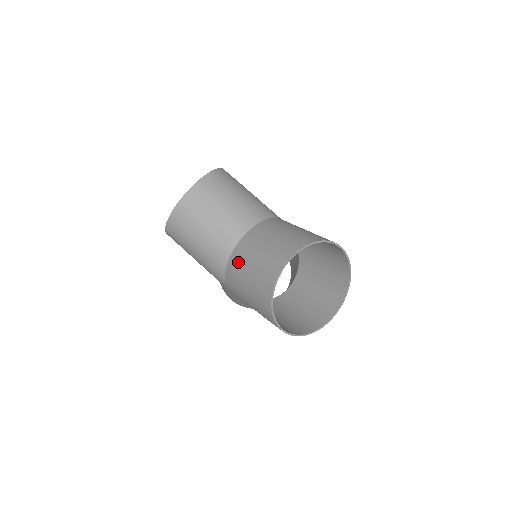
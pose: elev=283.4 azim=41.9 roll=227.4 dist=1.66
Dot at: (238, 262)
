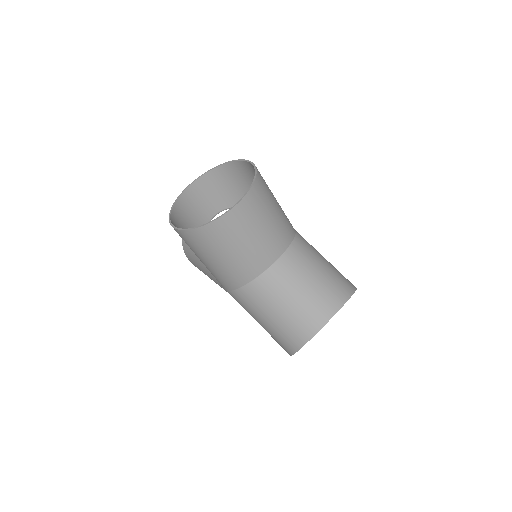
Dot at: (266, 291)
